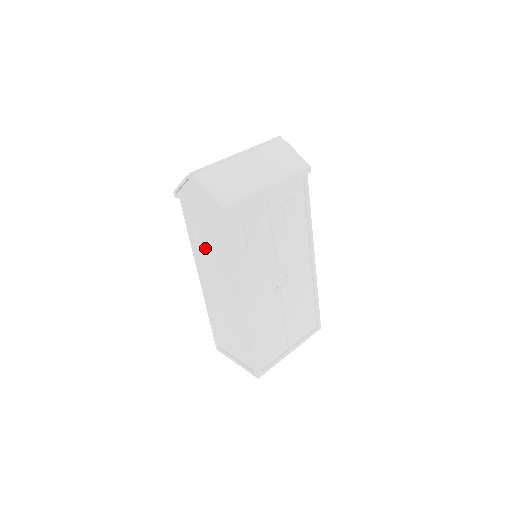
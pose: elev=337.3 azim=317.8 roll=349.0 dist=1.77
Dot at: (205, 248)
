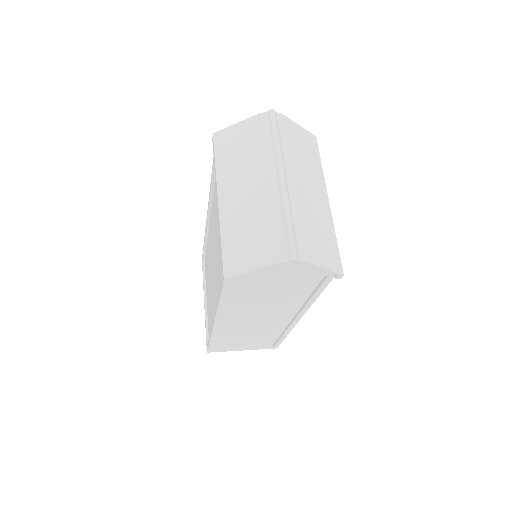
Dot at: (249, 301)
